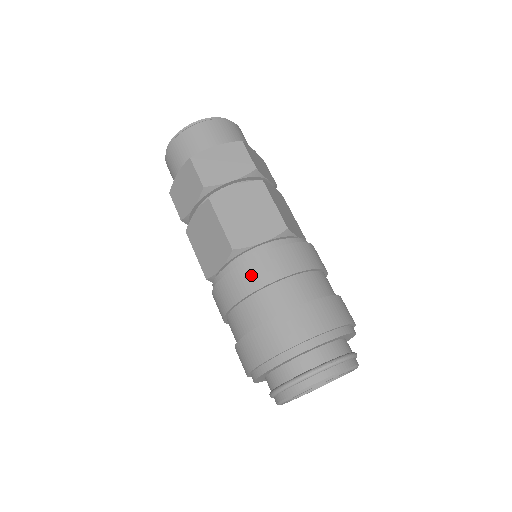
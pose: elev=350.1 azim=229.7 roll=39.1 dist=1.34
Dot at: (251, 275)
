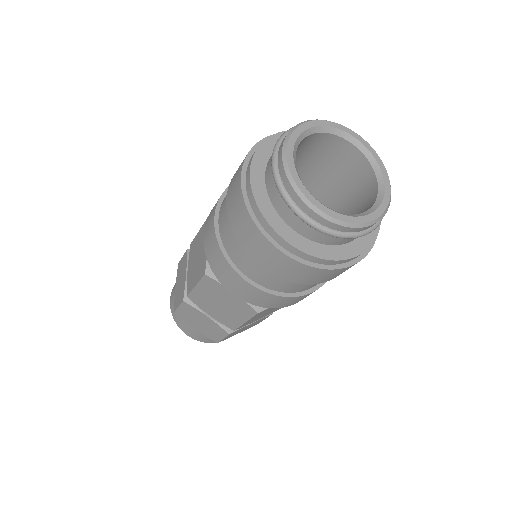
Dot at: occluded
